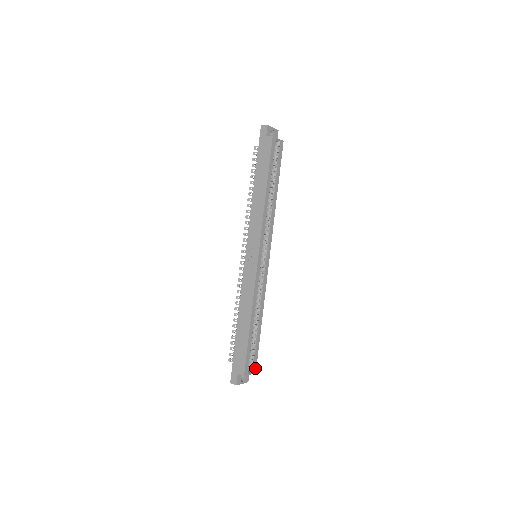
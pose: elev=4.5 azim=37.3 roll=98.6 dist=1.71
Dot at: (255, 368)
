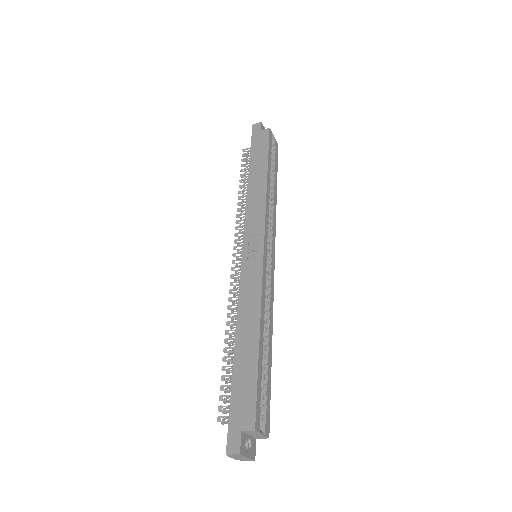
Dot at: (268, 427)
